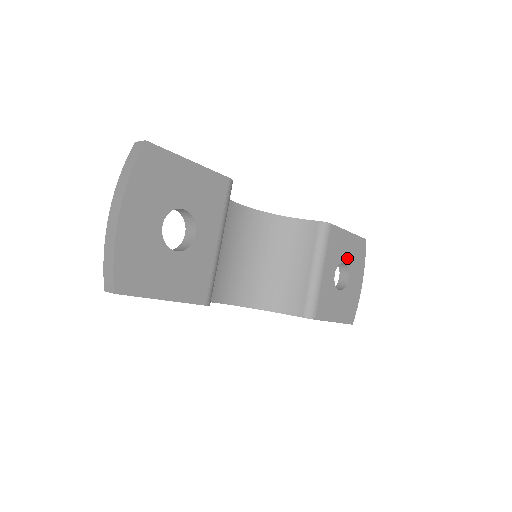
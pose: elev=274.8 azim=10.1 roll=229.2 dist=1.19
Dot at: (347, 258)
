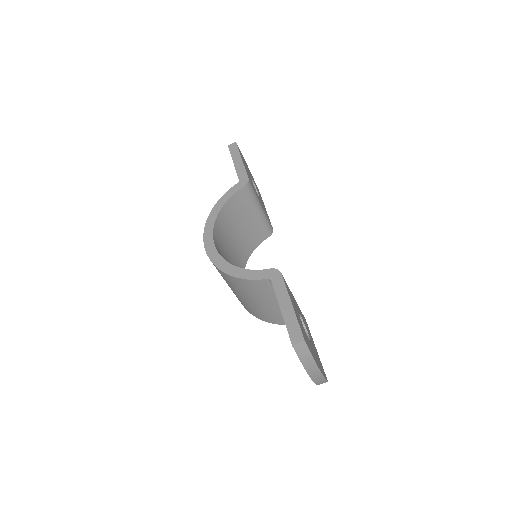
Dot at: (249, 174)
